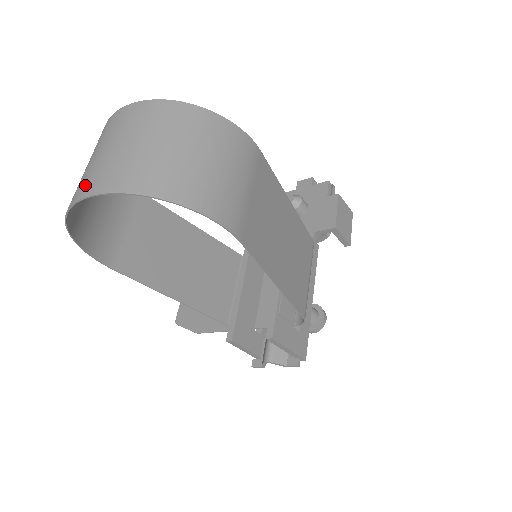
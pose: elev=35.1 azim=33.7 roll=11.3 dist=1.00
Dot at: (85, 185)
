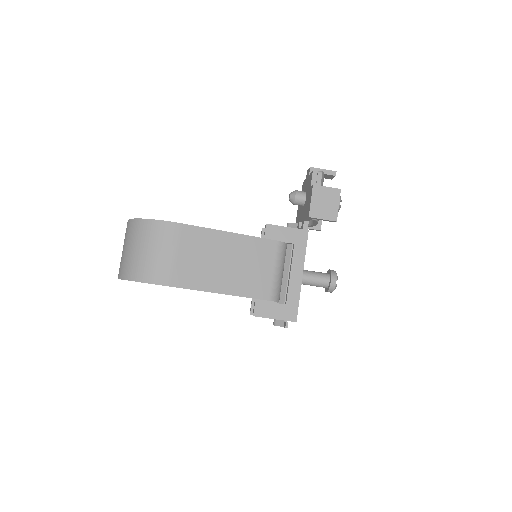
Dot at: occluded
